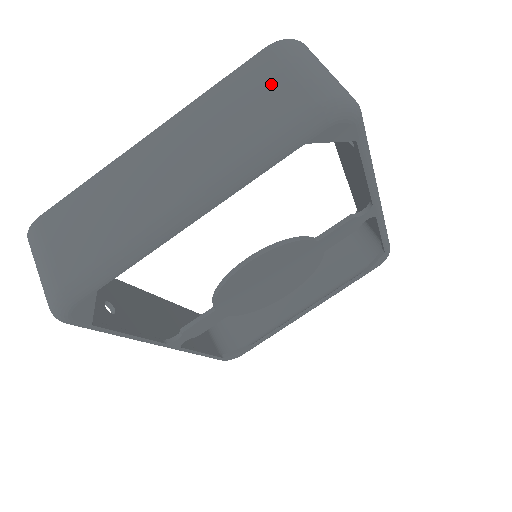
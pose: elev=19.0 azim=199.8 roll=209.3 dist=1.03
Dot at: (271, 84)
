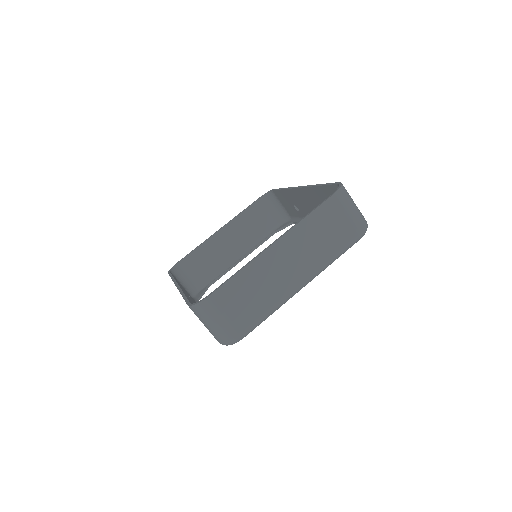
Dot at: (339, 218)
